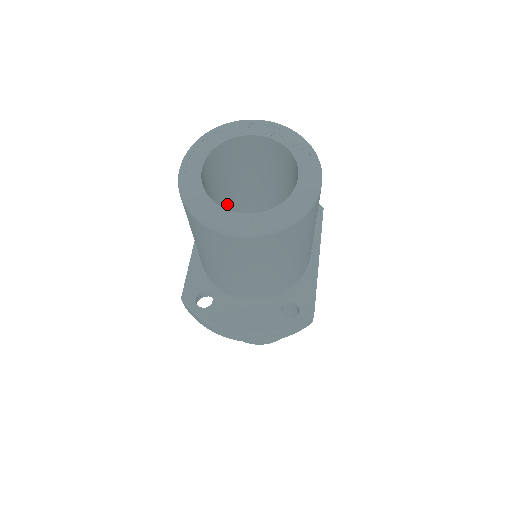
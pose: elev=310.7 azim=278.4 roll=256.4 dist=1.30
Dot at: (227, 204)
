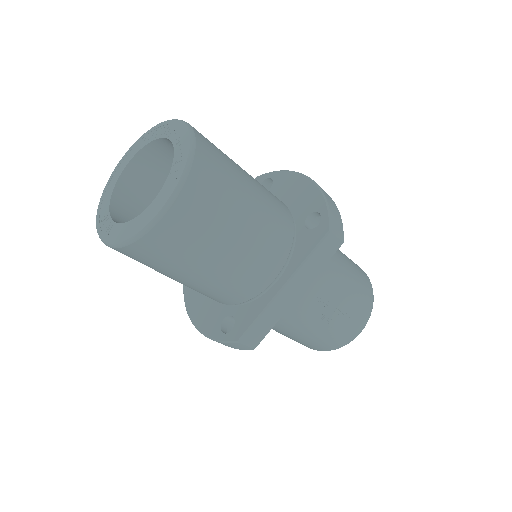
Dot at: occluded
